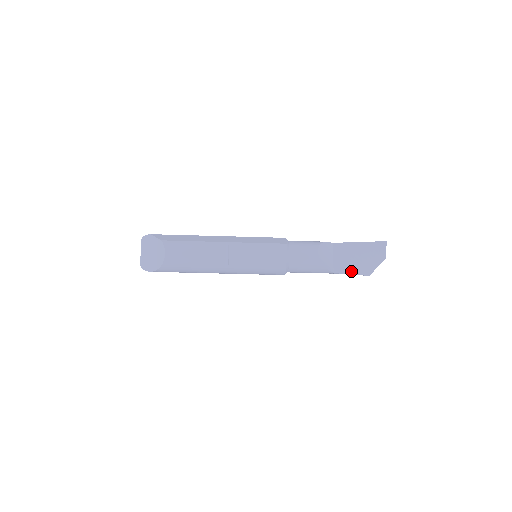
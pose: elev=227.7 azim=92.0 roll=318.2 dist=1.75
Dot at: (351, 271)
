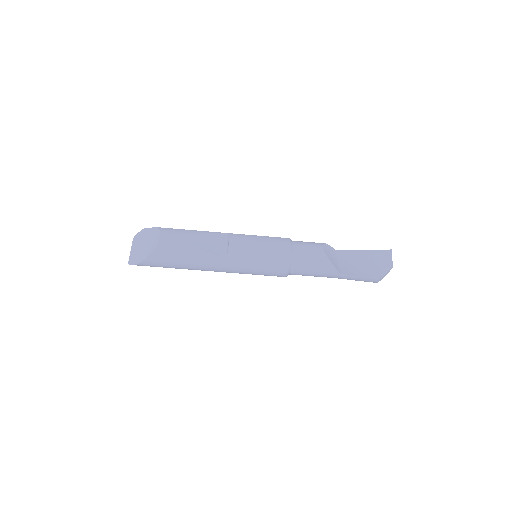
Dot at: (358, 274)
